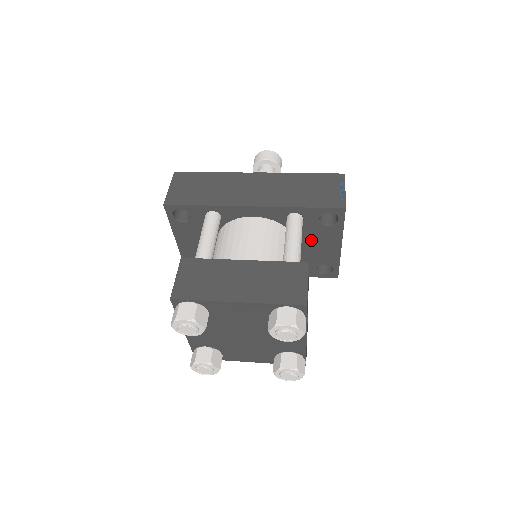
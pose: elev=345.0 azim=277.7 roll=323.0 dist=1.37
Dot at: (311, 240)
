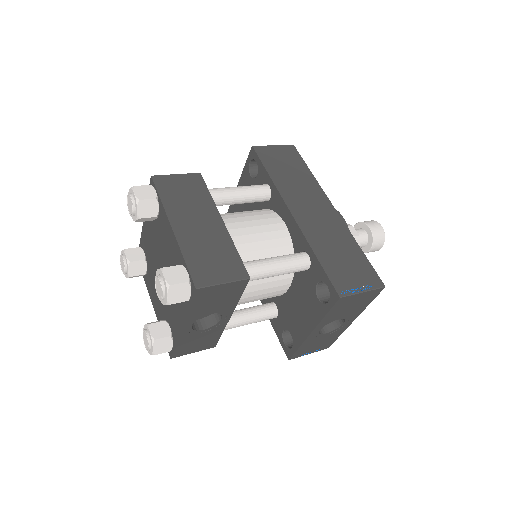
Dot at: (300, 297)
